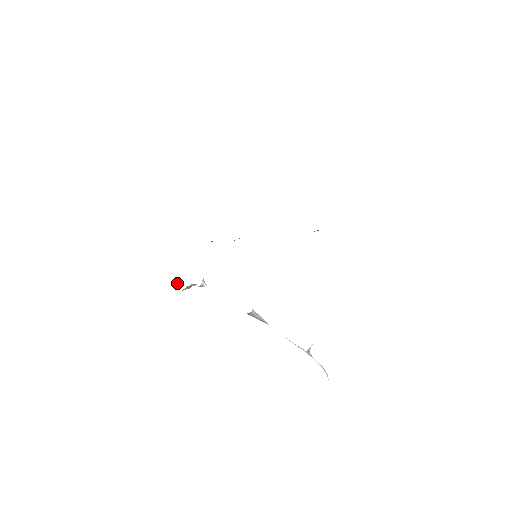
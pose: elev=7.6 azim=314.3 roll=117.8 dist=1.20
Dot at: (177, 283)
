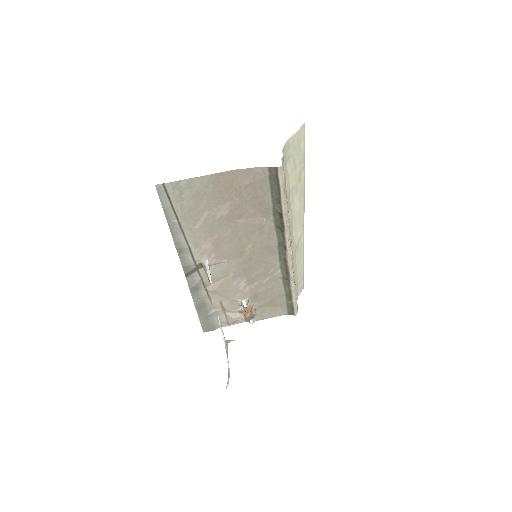
Dot at: (249, 320)
